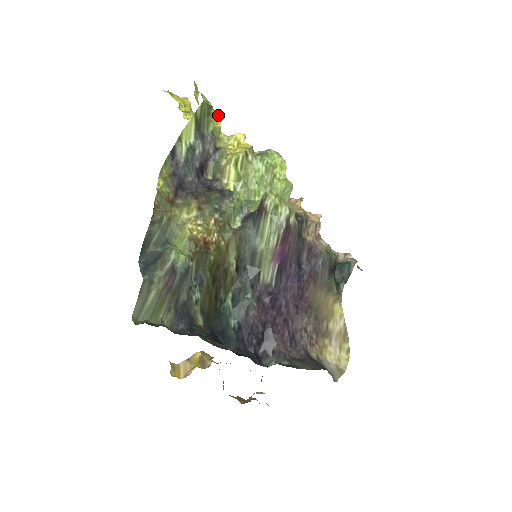
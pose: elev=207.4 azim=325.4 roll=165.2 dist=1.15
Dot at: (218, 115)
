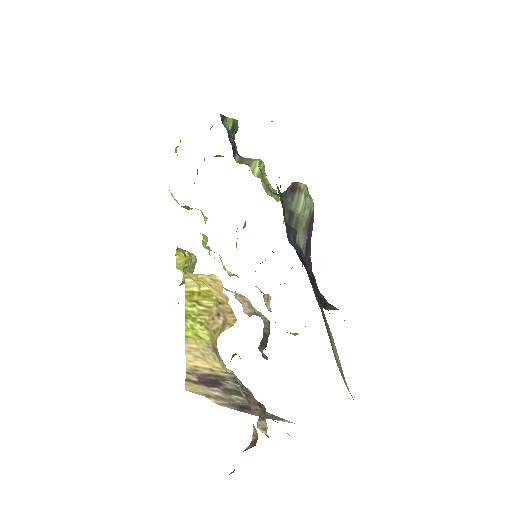
Dot at: occluded
